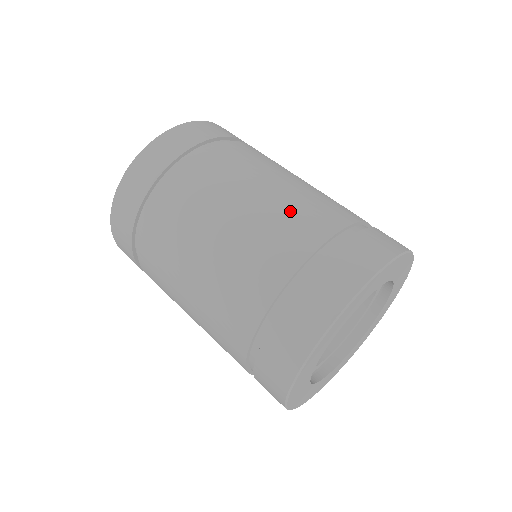
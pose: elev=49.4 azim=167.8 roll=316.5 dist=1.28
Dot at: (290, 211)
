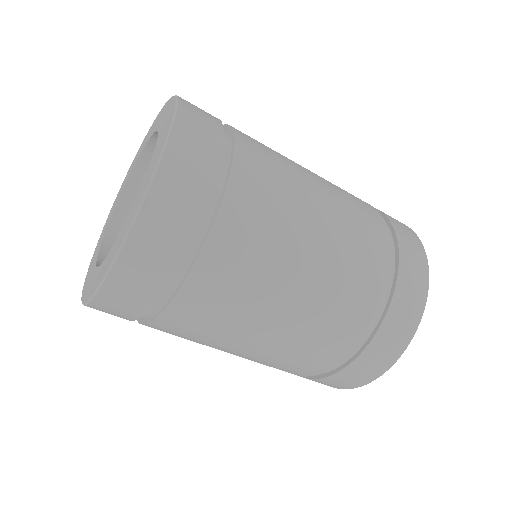
Dot at: (352, 216)
